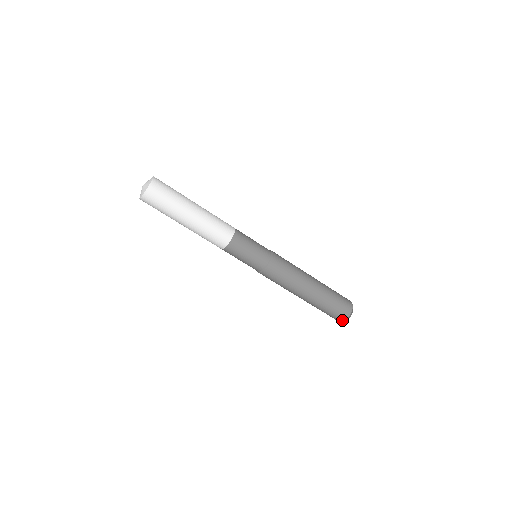
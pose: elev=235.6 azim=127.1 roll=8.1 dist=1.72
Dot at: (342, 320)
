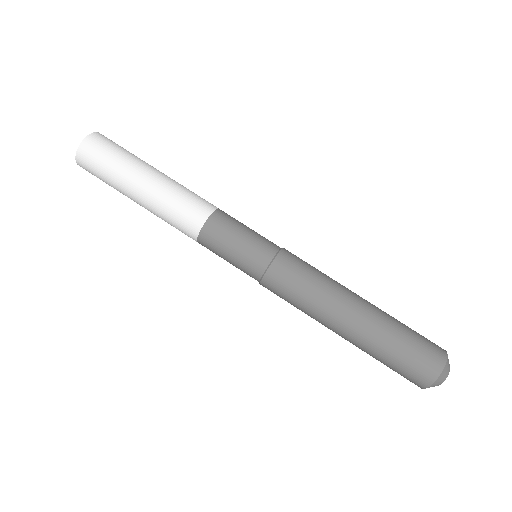
Dot at: (432, 379)
